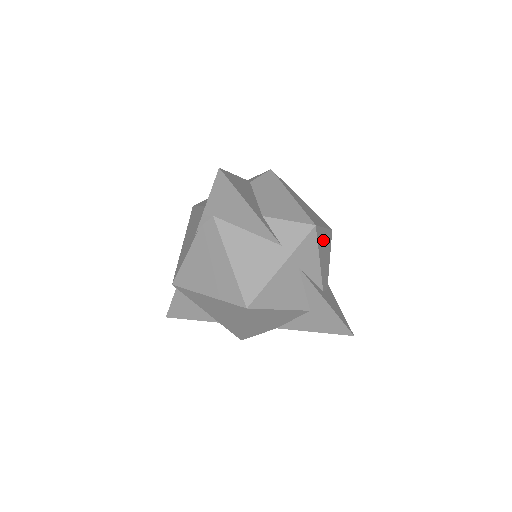
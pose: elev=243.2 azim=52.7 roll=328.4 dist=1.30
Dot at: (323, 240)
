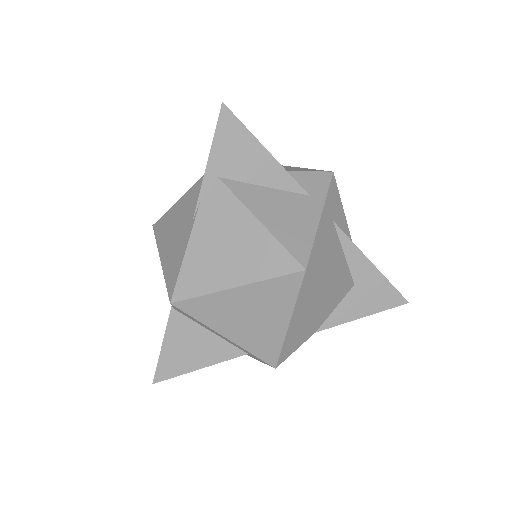
Dot at: occluded
